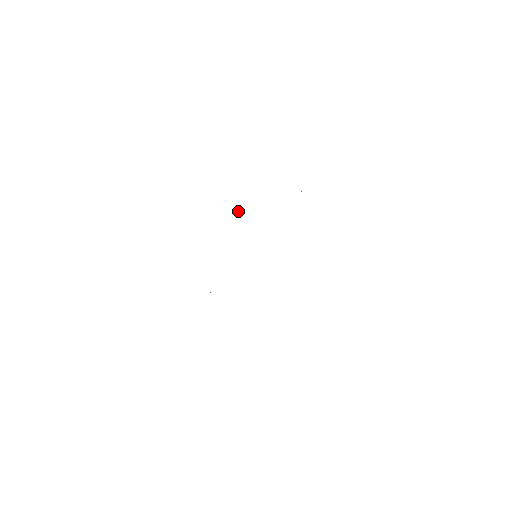
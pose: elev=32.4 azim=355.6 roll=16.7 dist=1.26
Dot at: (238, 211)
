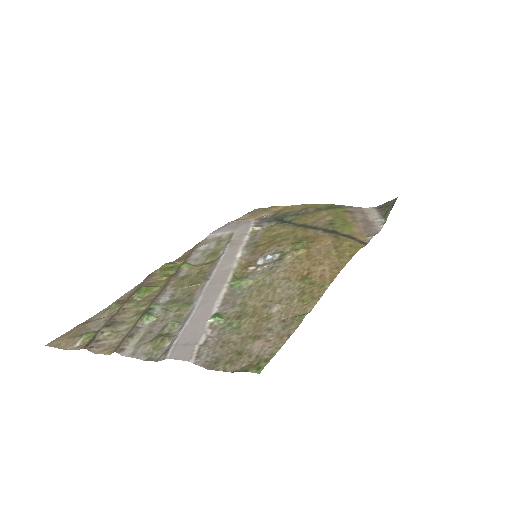
Dot at: (194, 286)
